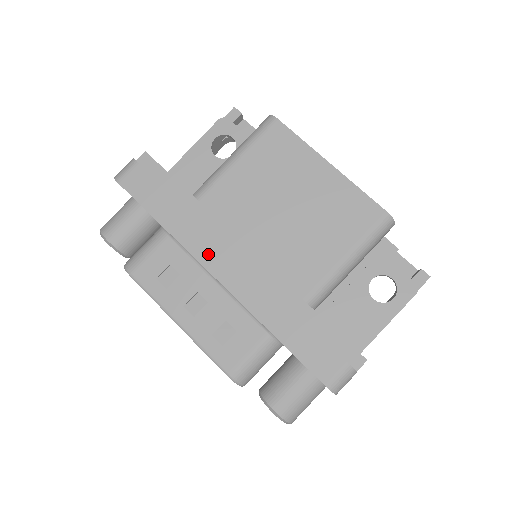
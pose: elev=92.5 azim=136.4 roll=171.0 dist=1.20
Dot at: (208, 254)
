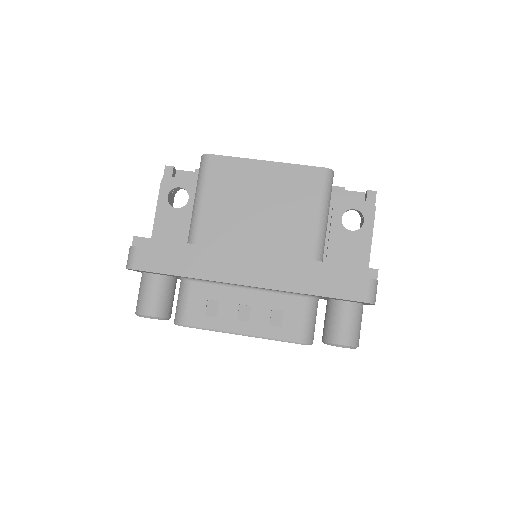
Dot at: (230, 274)
